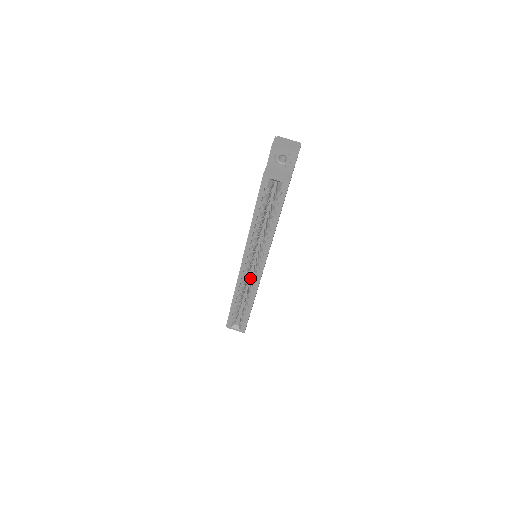
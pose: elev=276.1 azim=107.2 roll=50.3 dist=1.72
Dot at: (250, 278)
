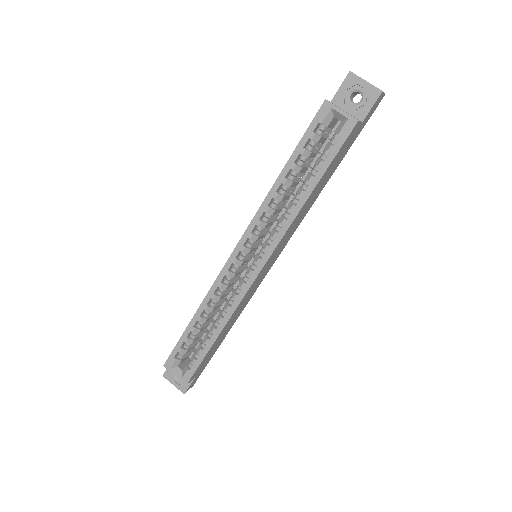
Dot at: occluded
